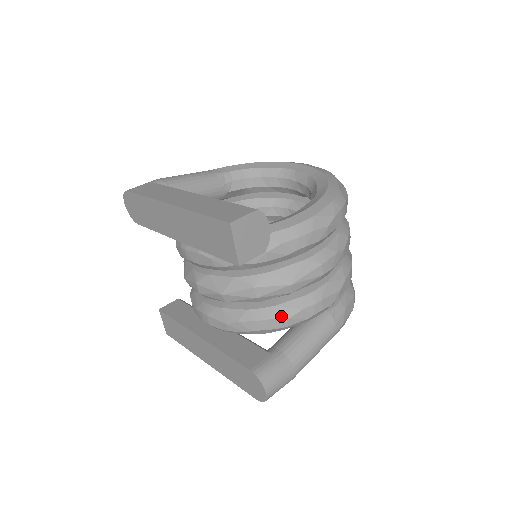
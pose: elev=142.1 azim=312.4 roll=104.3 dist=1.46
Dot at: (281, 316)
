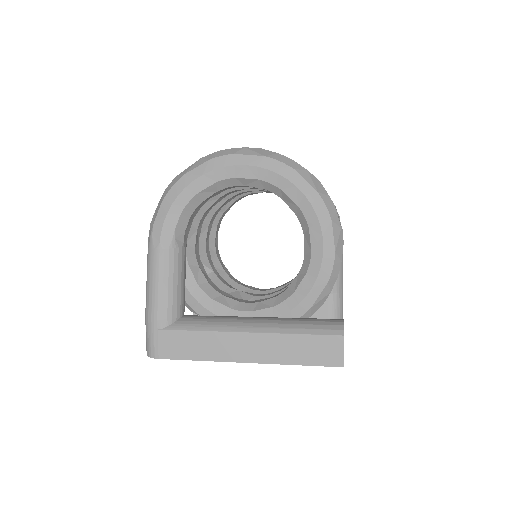
Dot at: occluded
